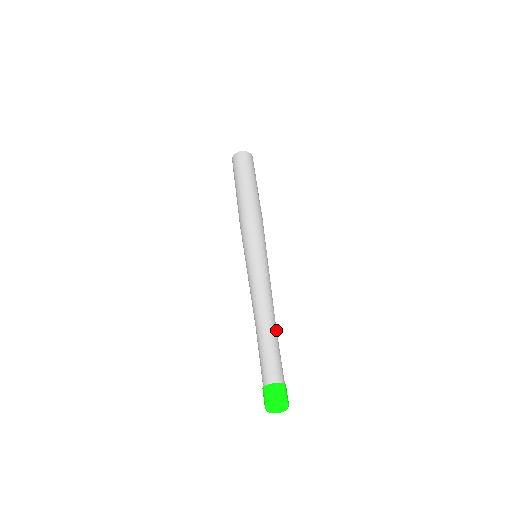
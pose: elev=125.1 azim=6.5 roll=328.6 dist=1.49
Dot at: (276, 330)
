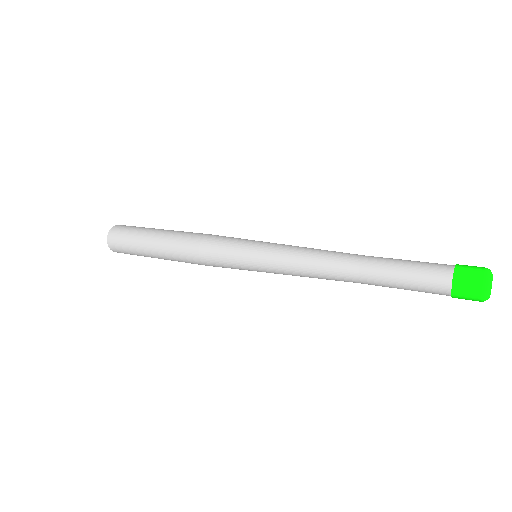
Dot at: occluded
